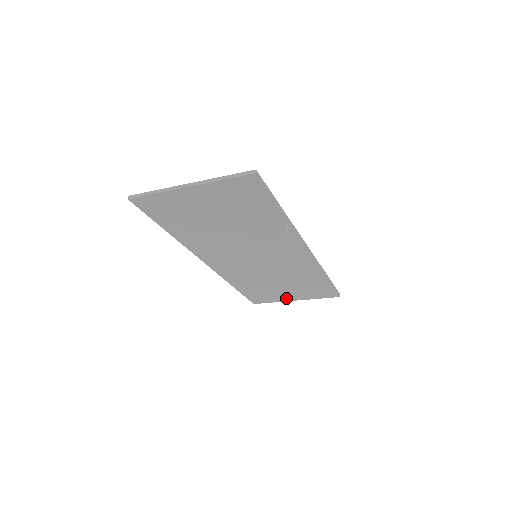
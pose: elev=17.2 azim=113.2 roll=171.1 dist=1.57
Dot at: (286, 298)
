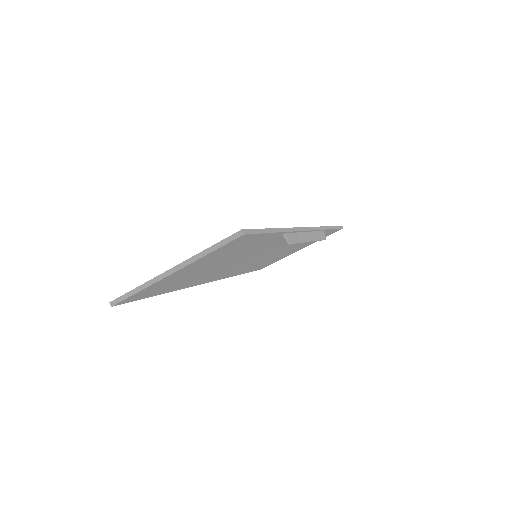
Dot at: (291, 253)
